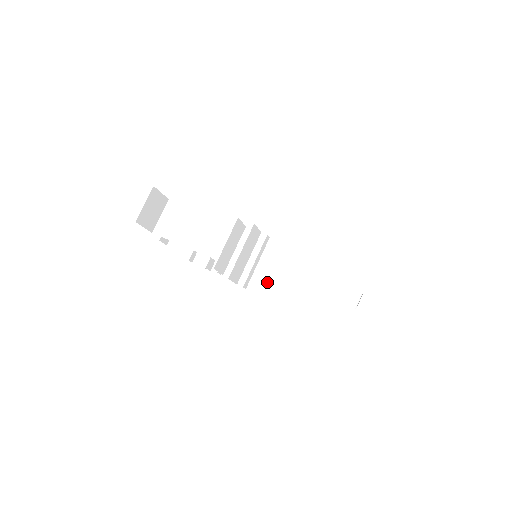
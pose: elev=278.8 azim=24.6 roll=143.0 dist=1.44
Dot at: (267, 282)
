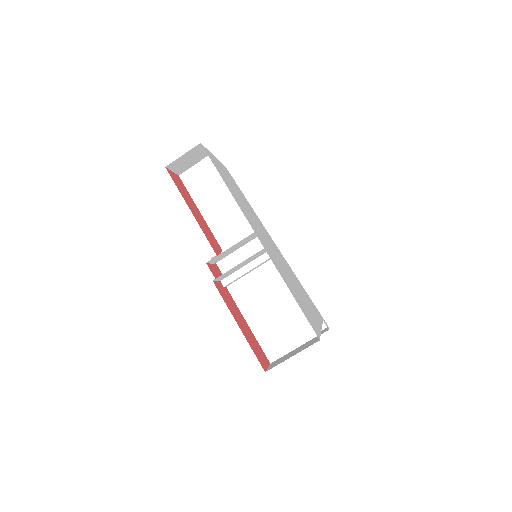
Dot at: (247, 294)
